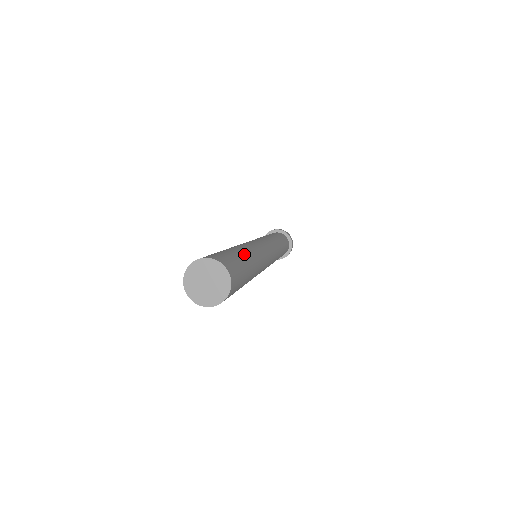
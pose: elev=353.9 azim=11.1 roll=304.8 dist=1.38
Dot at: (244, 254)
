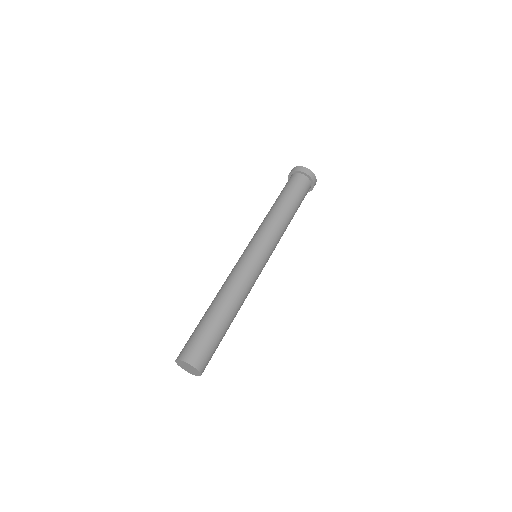
Dot at: (226, 322)
